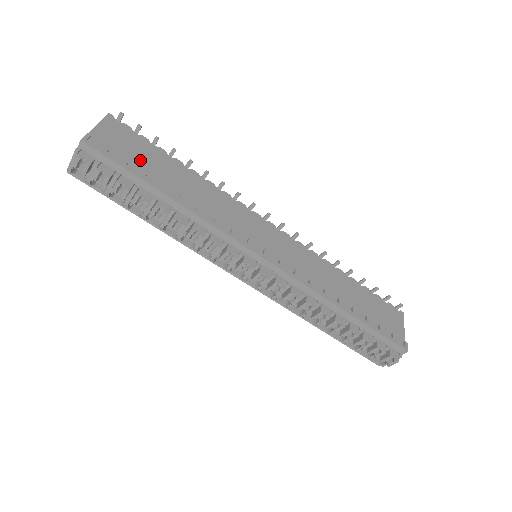
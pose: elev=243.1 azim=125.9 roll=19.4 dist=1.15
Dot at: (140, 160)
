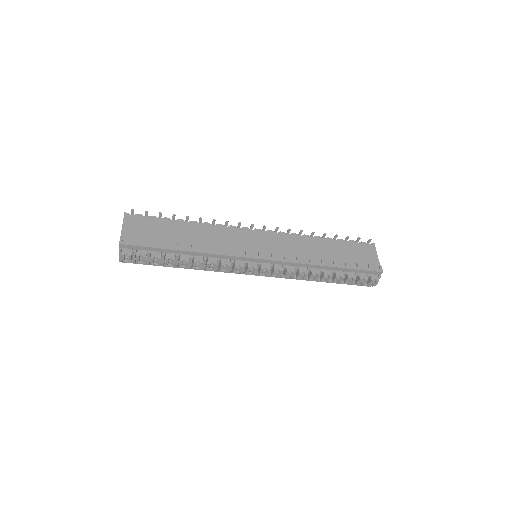
Dot at: (157, 235)
